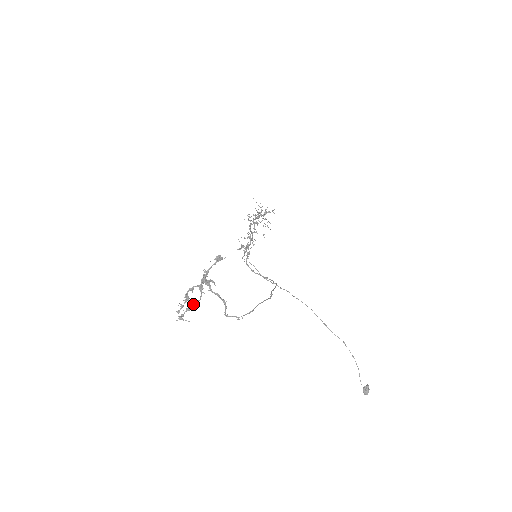
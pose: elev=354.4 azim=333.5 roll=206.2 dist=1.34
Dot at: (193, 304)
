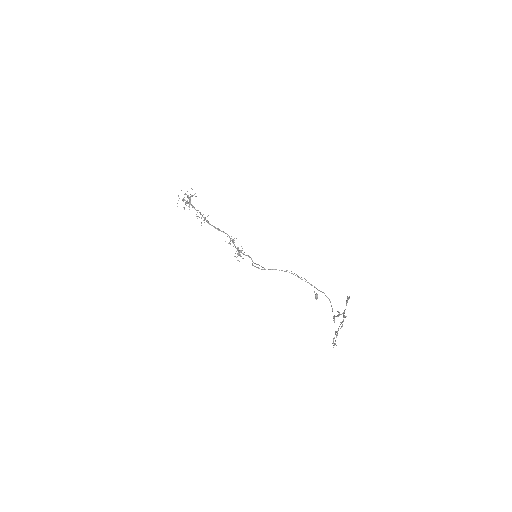
Dot at: (337, 333)
